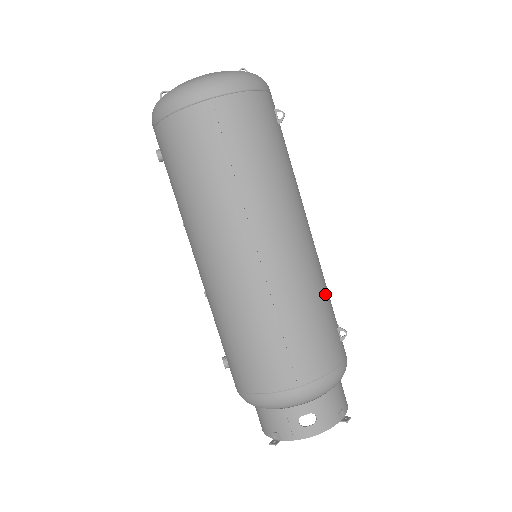
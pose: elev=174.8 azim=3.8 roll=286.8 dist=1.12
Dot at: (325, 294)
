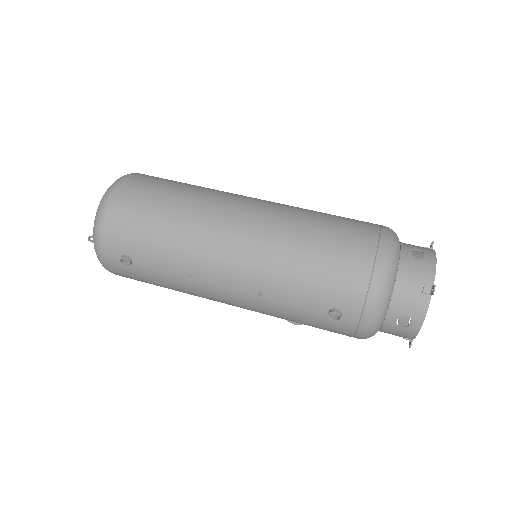
Dot at: occluded
